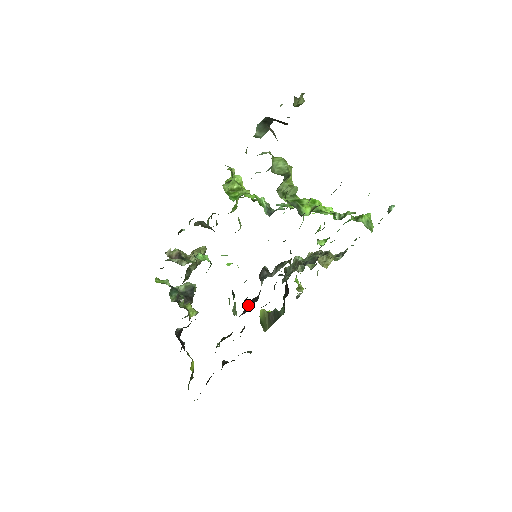
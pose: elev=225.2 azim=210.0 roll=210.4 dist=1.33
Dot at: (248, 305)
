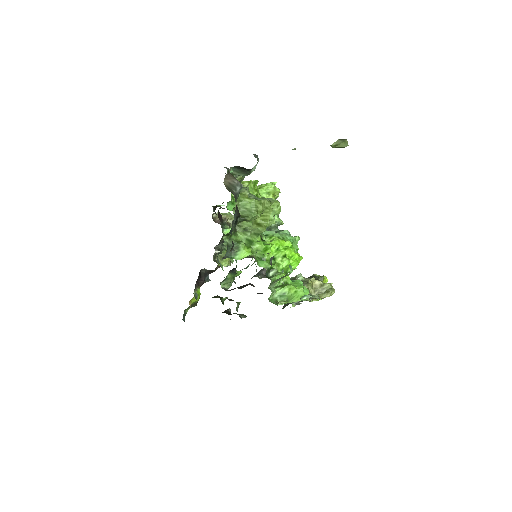
Dot at: occluded
